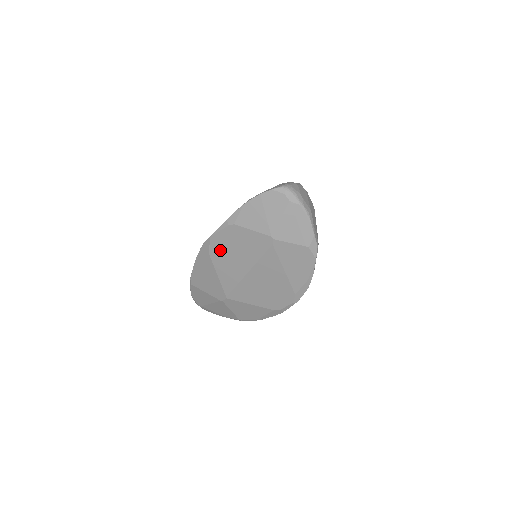
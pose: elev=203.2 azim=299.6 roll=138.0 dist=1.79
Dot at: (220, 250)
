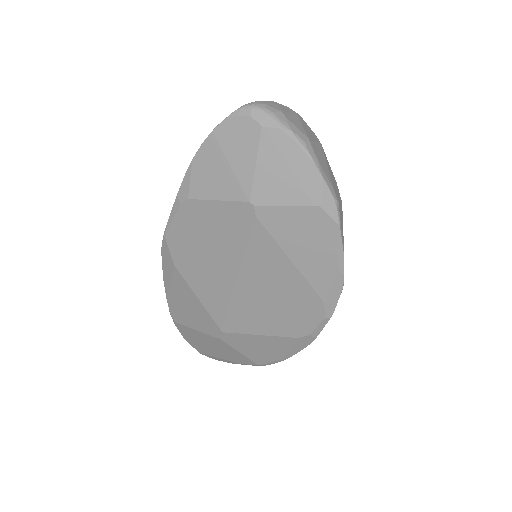
Dot at: (185, 252)
